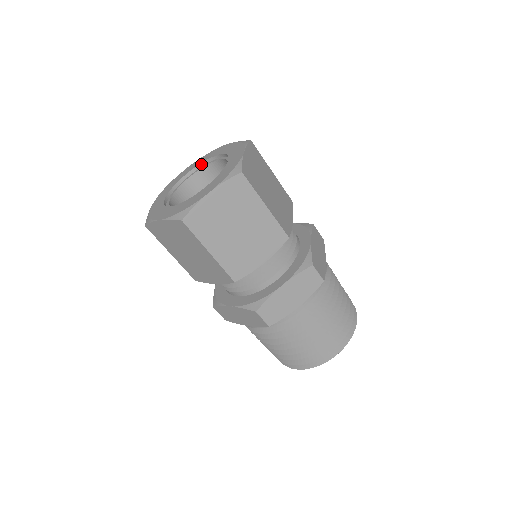
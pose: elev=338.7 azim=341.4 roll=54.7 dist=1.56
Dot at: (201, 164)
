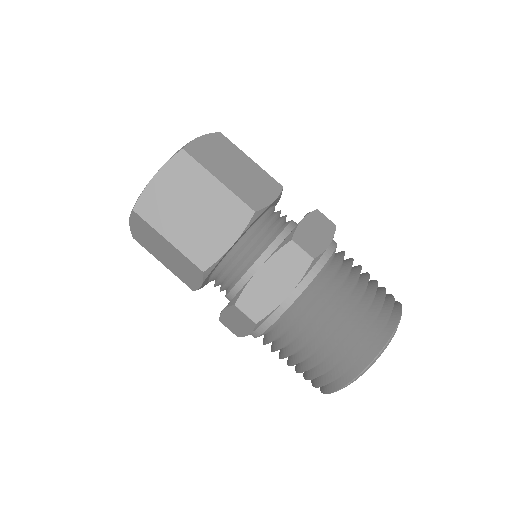
Dot at: occluded
